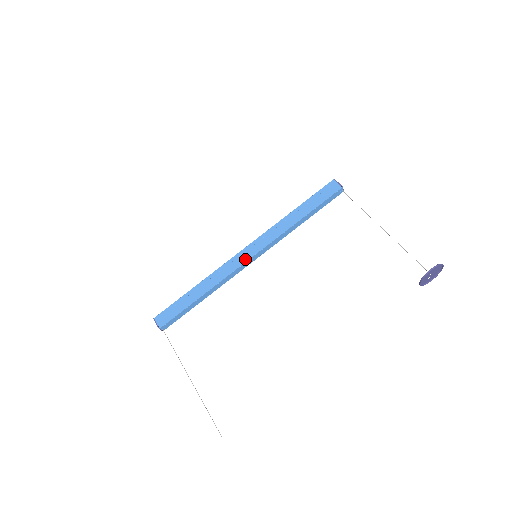
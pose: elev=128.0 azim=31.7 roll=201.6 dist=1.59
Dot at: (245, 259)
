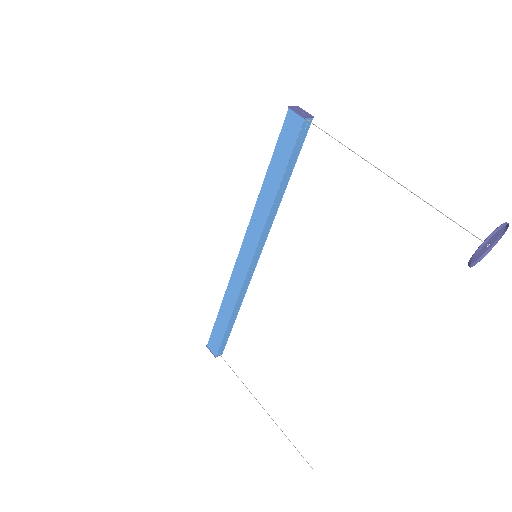
Dot at: (246, 266)
